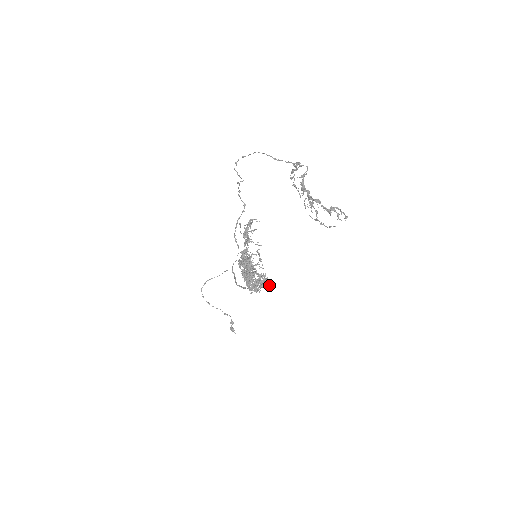
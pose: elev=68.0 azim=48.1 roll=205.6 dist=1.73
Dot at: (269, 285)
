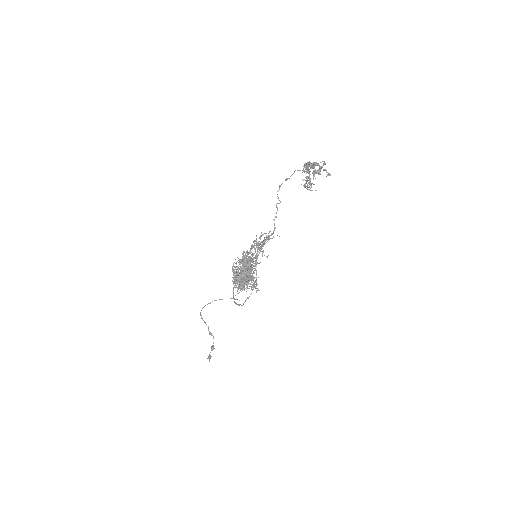
Dot at: (254, 286)
